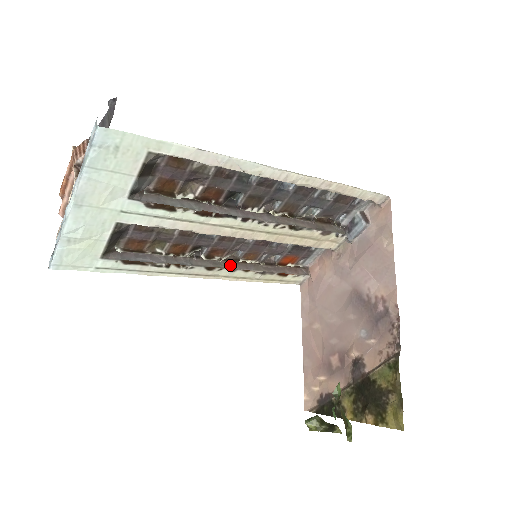
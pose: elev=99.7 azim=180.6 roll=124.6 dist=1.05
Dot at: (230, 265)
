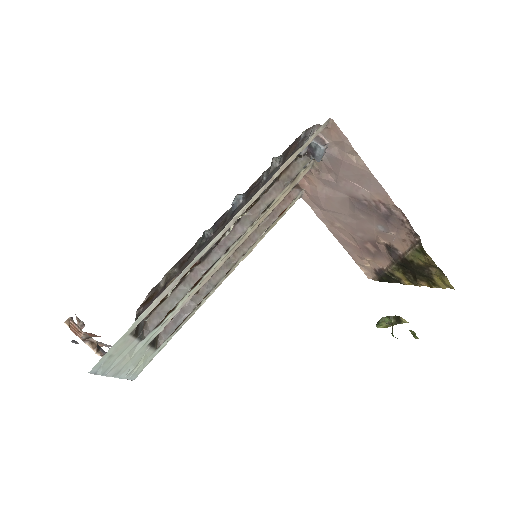
Dot at: (239, 253)
